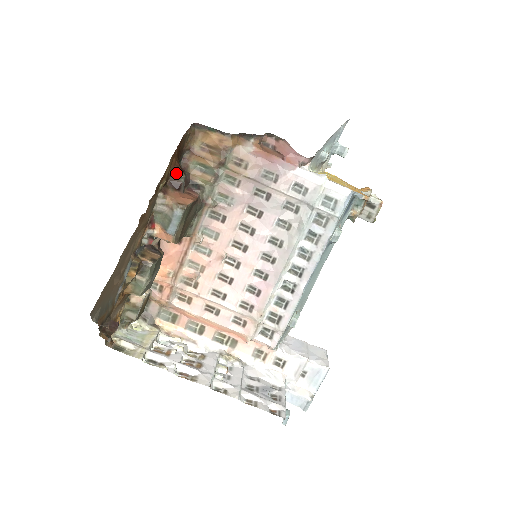
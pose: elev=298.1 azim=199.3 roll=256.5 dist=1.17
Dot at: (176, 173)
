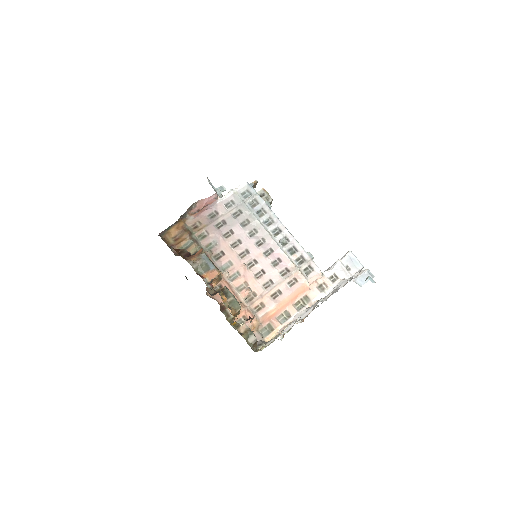
Dot at: (180, 251)
